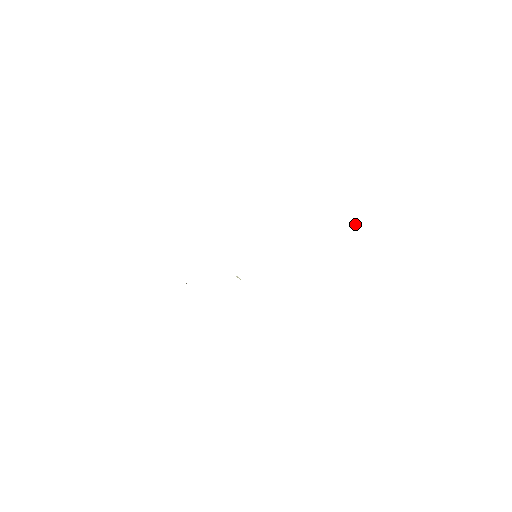
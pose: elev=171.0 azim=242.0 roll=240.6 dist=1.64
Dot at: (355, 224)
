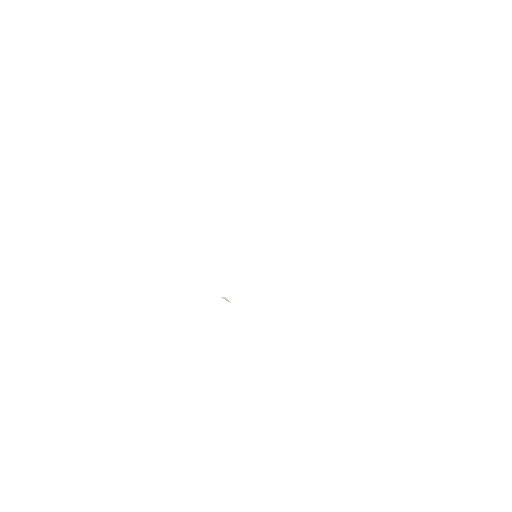
Dot at: occluded
